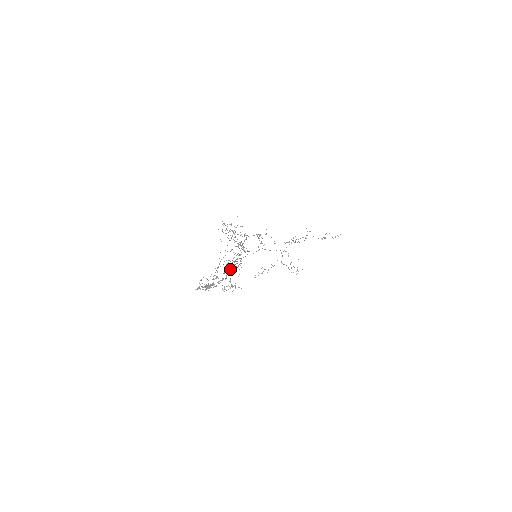
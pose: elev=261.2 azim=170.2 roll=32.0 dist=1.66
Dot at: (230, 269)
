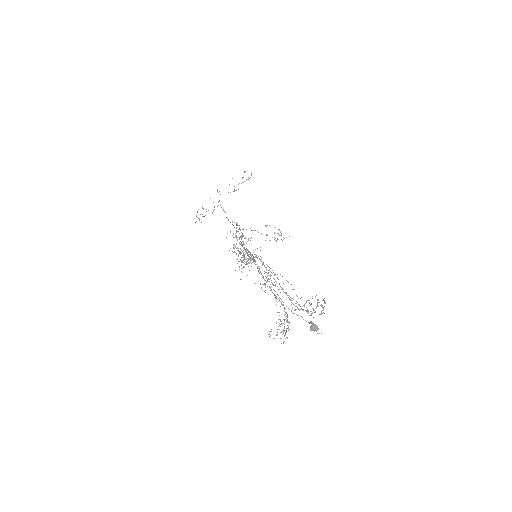
Dot at: occluded
